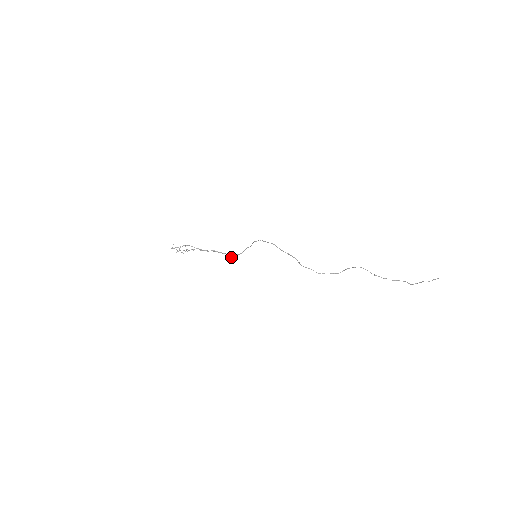
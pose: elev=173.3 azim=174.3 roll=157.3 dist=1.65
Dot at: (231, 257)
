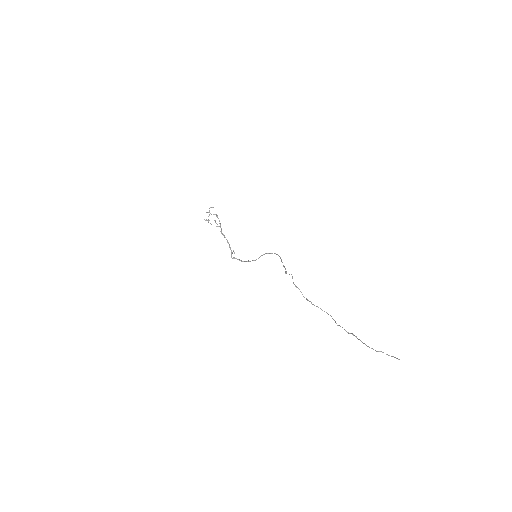
Dot at: occluded
